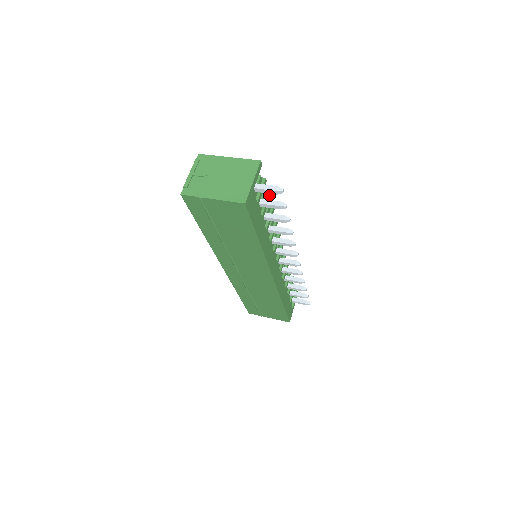
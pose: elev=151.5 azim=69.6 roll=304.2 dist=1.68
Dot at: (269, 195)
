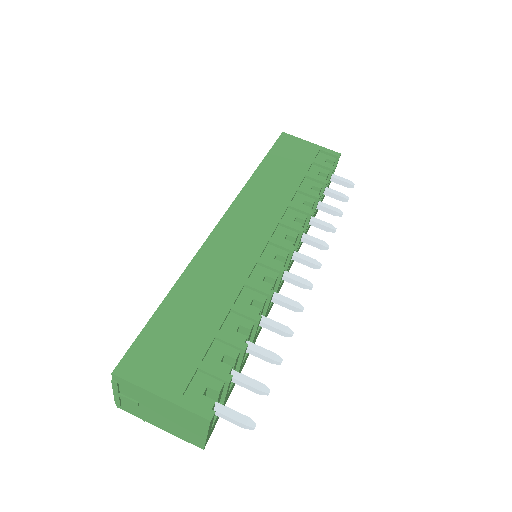
Dot at: (244, 352)
